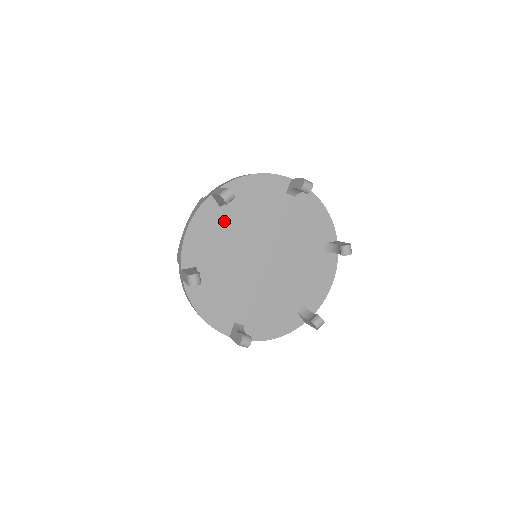
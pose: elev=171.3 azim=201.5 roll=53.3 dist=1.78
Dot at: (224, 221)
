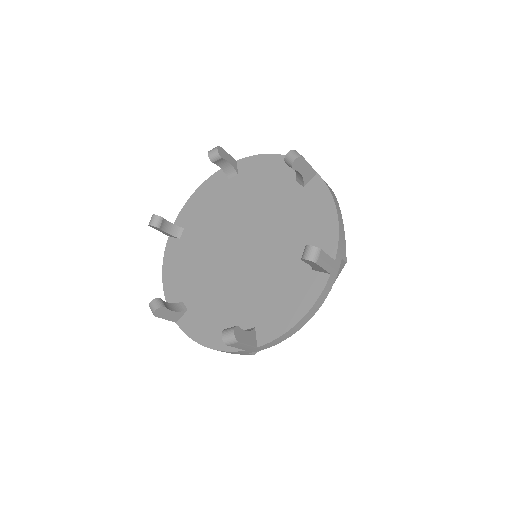
Dot at: (225, 193)
